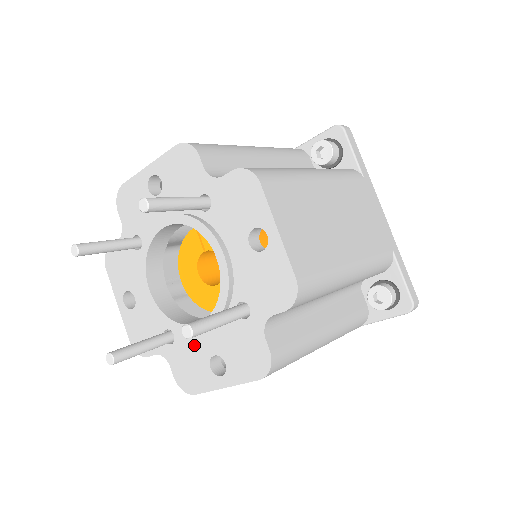
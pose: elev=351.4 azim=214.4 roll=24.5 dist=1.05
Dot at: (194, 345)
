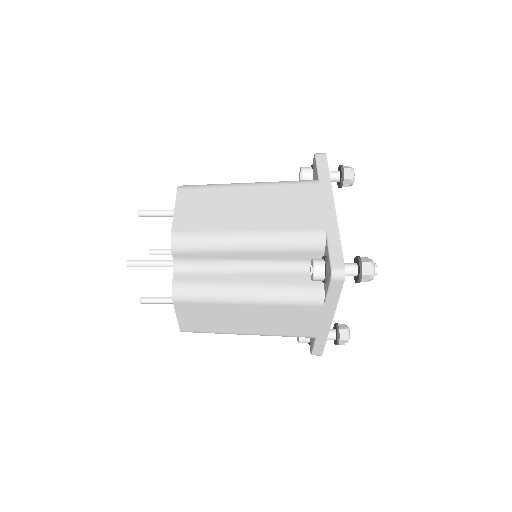
Dot at: occluded
